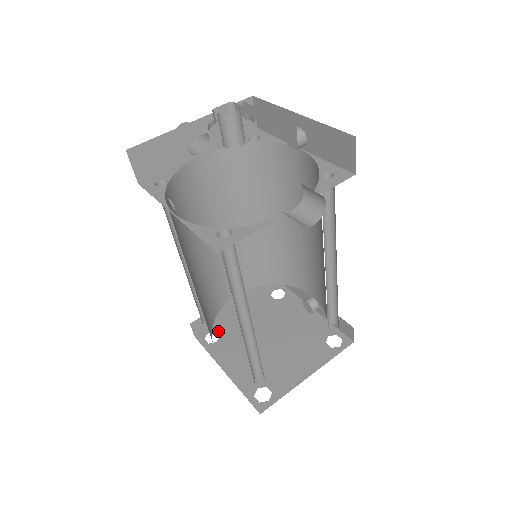
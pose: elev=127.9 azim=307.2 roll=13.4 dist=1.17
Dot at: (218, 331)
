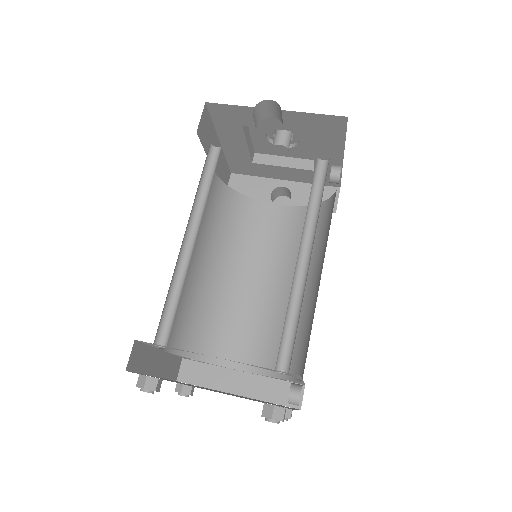
Dot at: occluded
